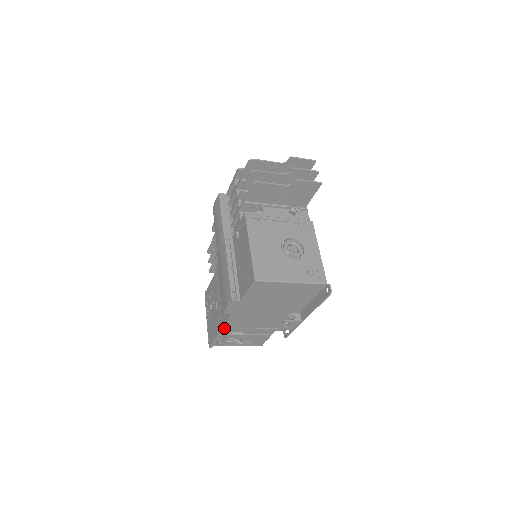
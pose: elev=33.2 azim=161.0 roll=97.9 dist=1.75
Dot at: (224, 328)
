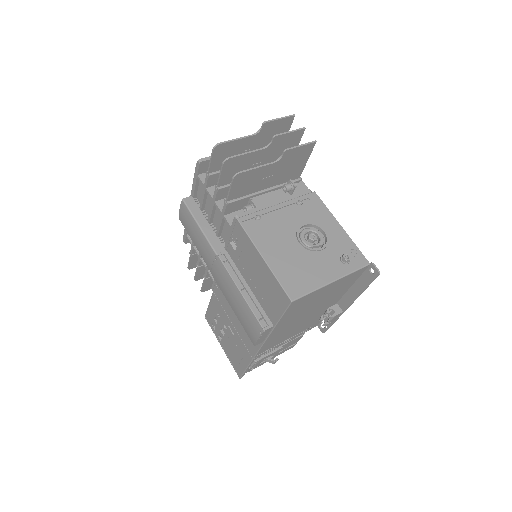
Dot at: (256, 356)
